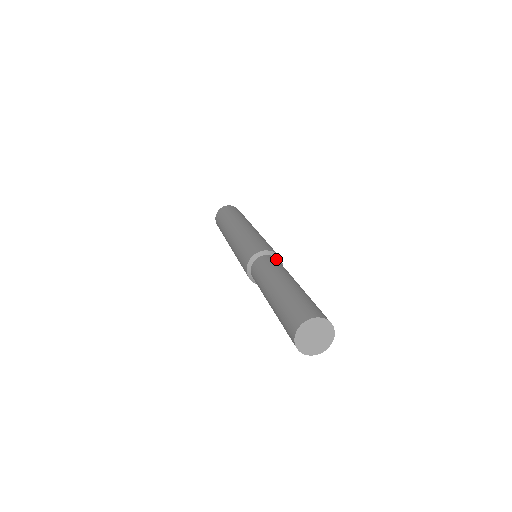
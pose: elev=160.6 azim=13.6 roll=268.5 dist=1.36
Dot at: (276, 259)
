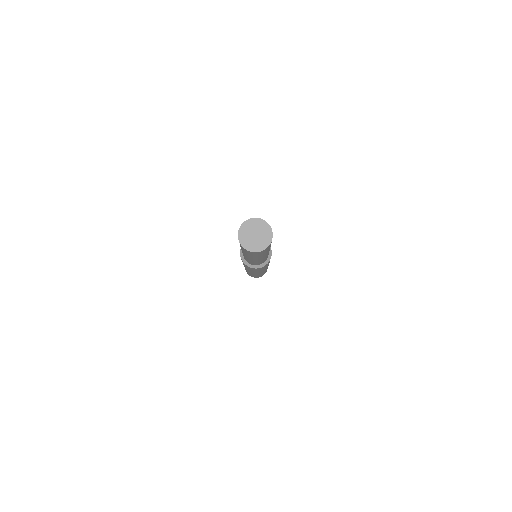
Dot at: occluded
